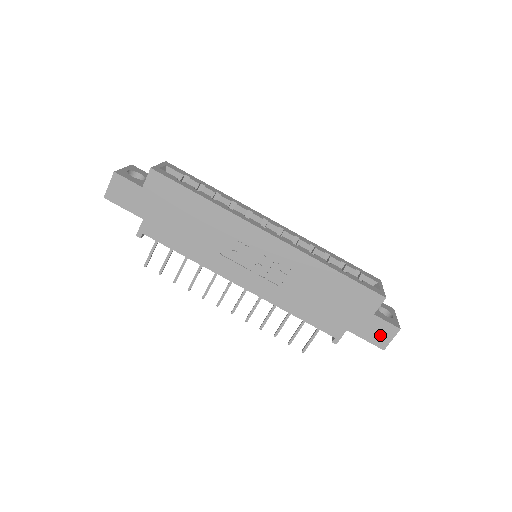
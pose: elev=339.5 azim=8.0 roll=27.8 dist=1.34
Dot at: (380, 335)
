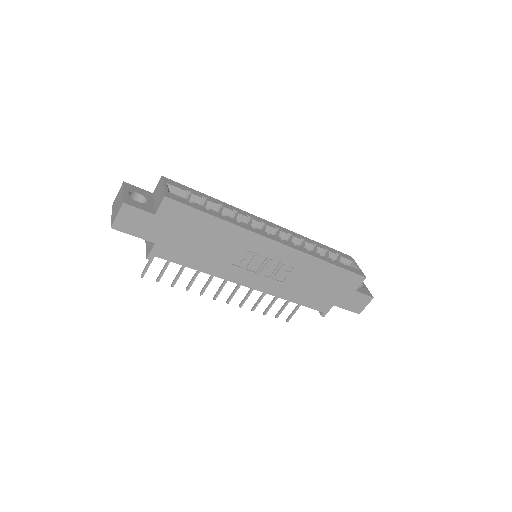
Dot at: (358, 304)
